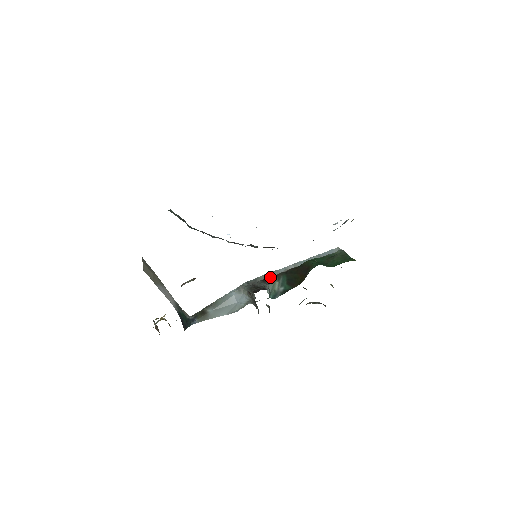
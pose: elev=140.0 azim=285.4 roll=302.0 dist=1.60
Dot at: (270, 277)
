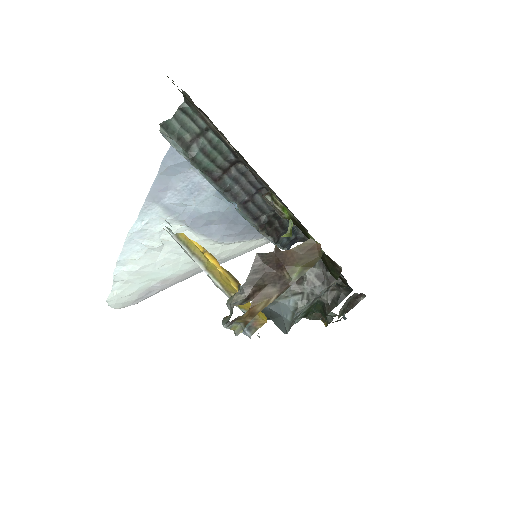
Dot at: occluded
